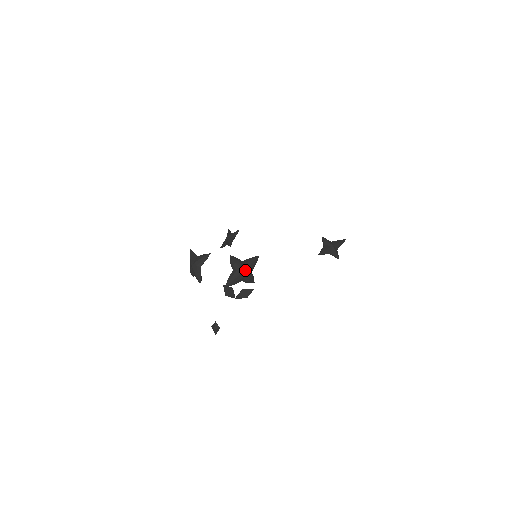
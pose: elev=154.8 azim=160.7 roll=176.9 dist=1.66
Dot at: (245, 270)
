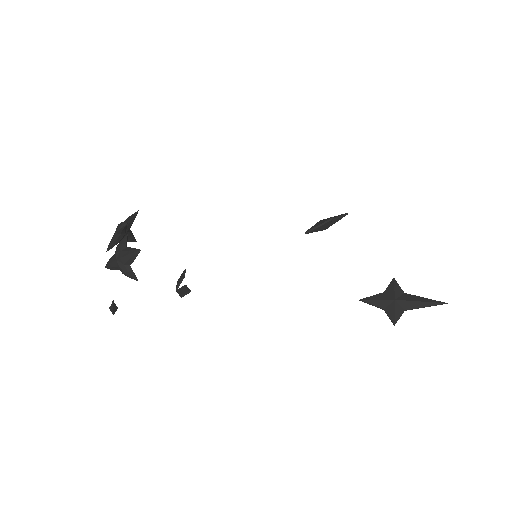
Dot at: (119, 259)
